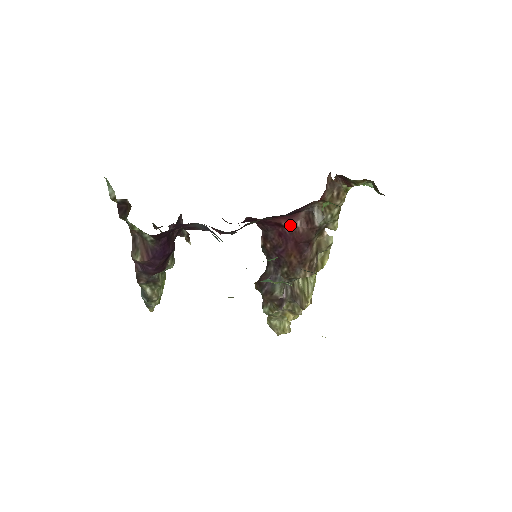
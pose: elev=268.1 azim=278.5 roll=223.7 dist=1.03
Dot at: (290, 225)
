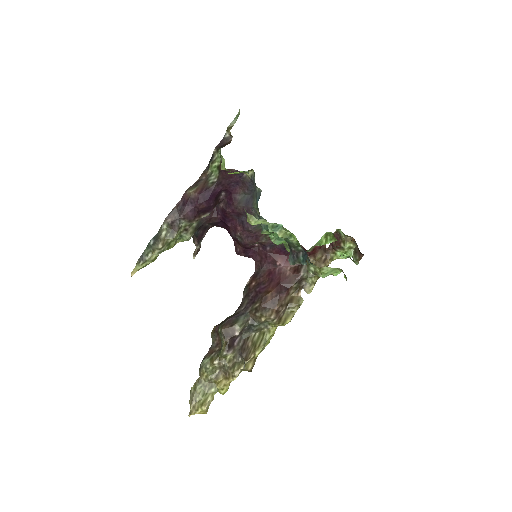
Dot at: (282, 266)
